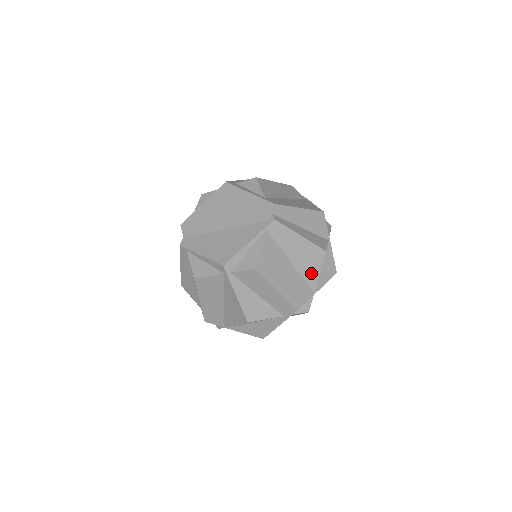
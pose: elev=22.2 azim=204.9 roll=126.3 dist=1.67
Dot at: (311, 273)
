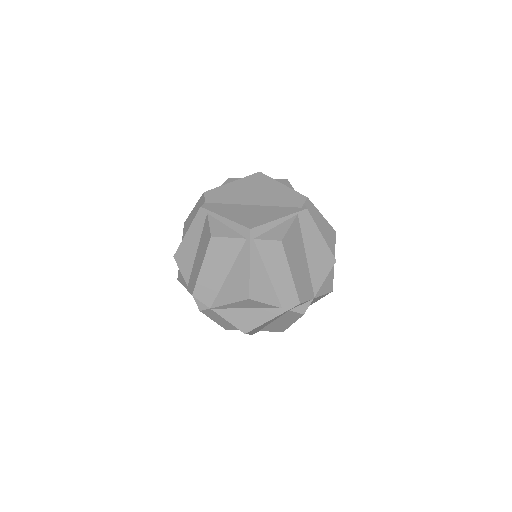
Dot at: (318, 276)
